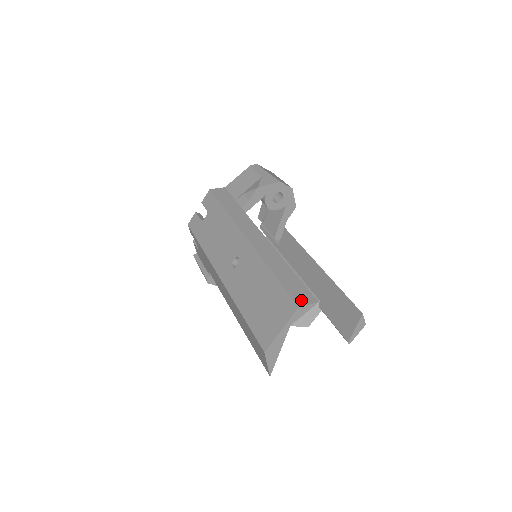
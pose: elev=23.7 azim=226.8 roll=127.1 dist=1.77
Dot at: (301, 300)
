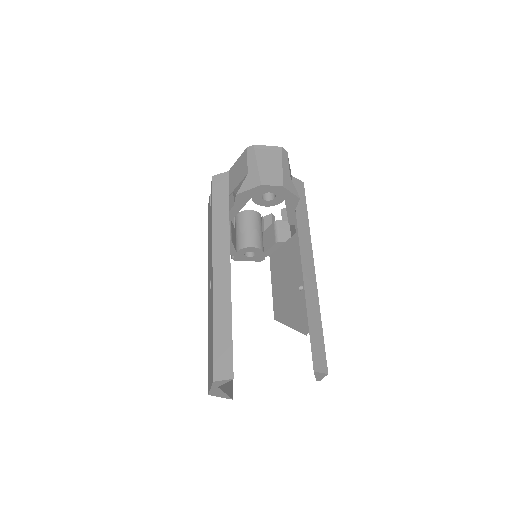
Dot at: (219, 373)
